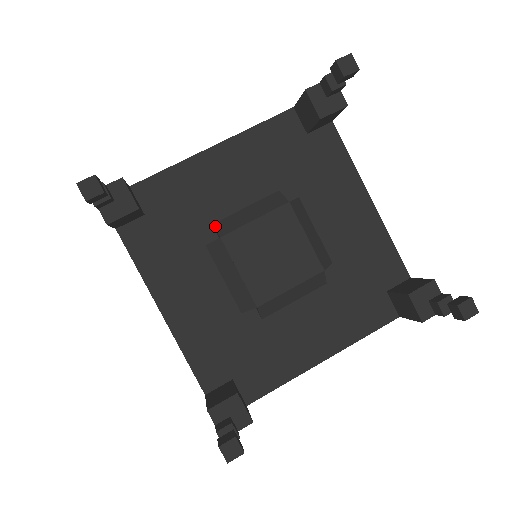
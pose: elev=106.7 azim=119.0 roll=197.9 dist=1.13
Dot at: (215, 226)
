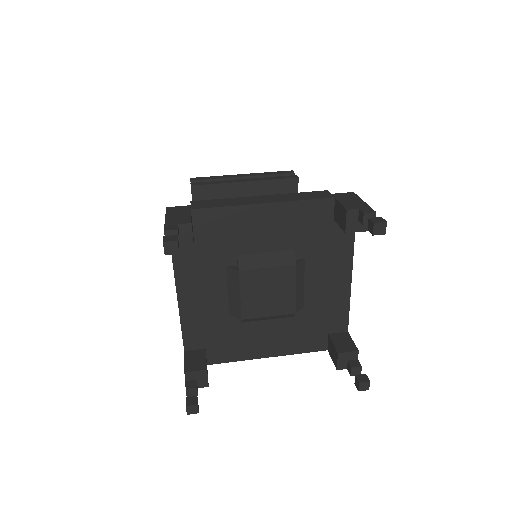
Dot at: (239, 258)
